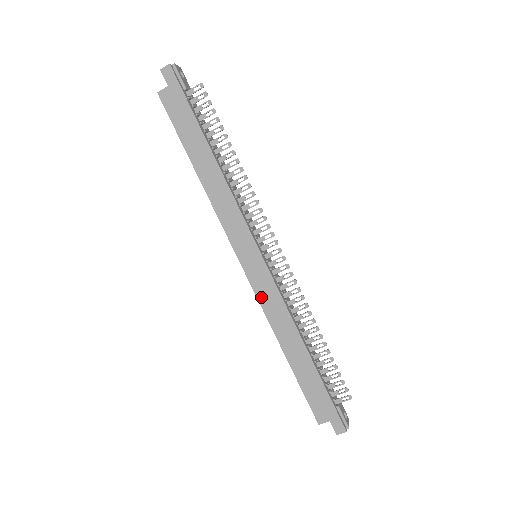
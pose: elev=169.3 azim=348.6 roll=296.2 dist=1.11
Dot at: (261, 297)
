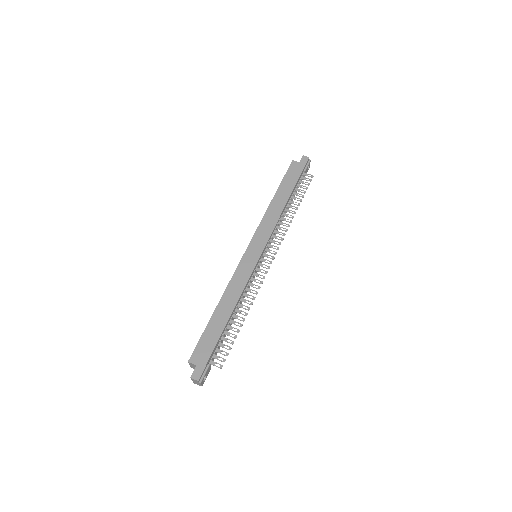
Dot at: (238, 271)
